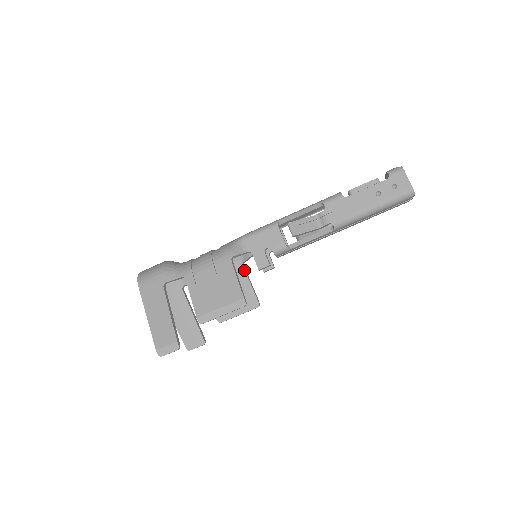
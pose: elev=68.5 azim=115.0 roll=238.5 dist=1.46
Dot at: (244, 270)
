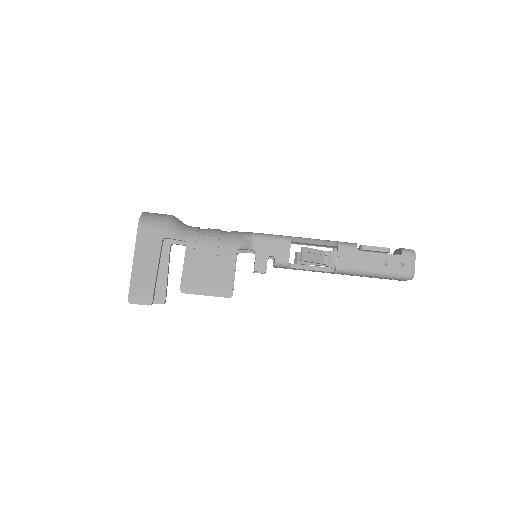
Dot at: (236, 260)
